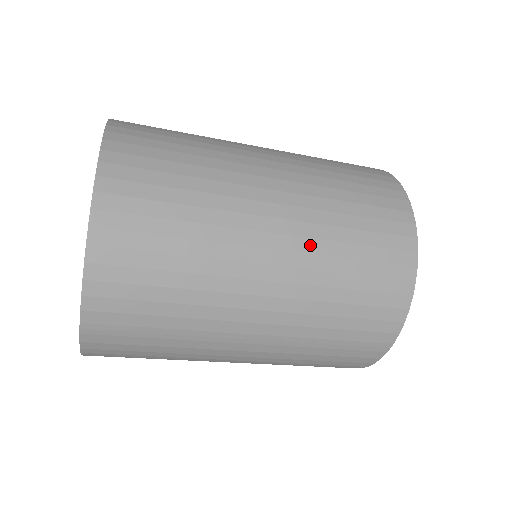
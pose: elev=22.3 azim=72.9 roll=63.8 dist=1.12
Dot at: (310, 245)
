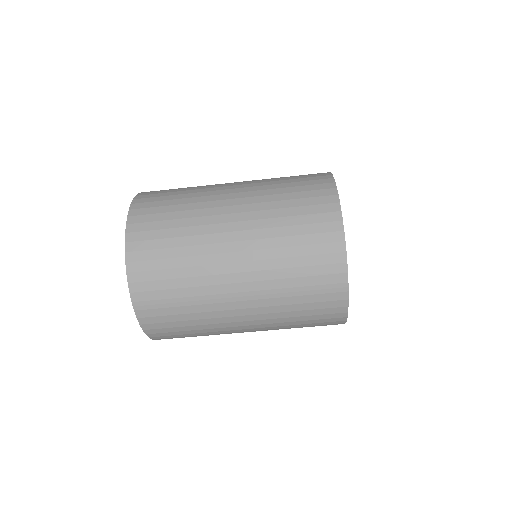
Dot at: (259, 224)
